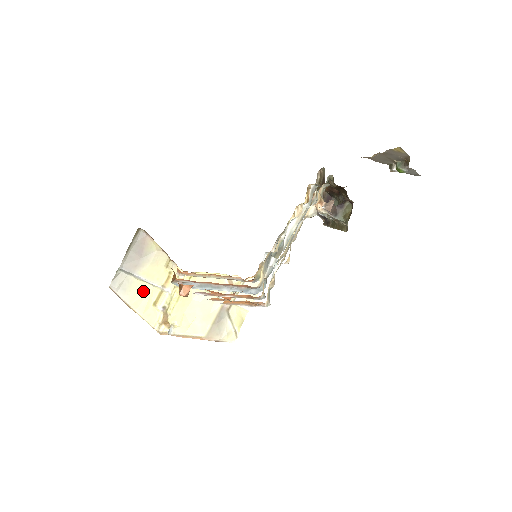
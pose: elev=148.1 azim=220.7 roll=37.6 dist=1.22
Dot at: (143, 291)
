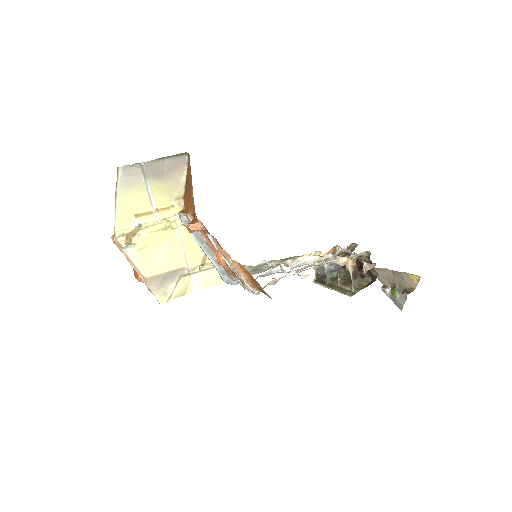
Dot at: (139, 197)
